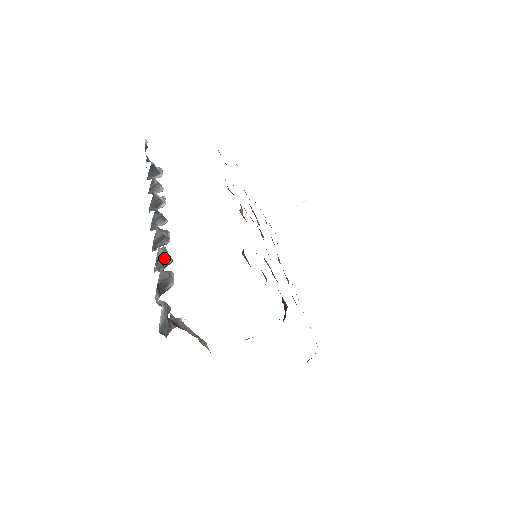
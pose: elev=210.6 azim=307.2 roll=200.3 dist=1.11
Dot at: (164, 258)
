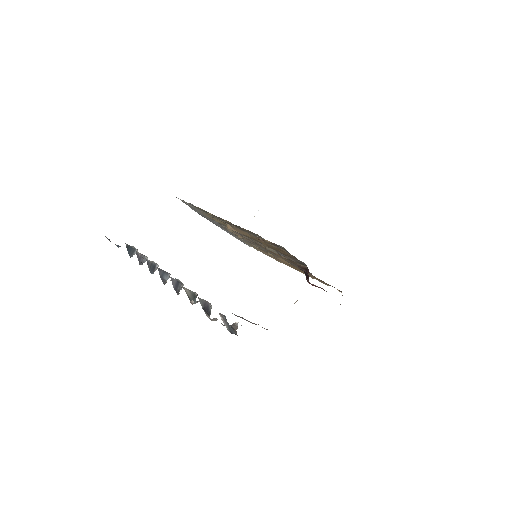
Dot at: (191, 293)
